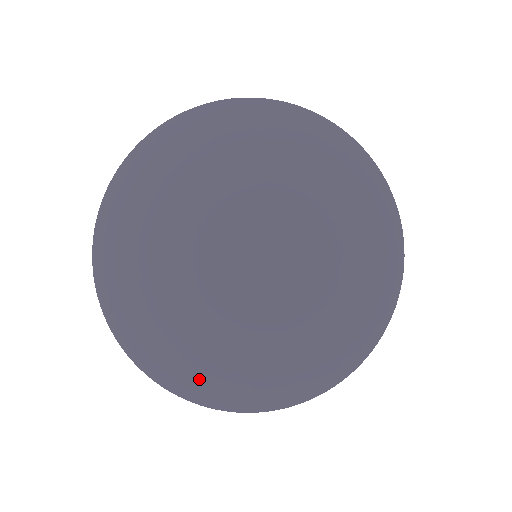
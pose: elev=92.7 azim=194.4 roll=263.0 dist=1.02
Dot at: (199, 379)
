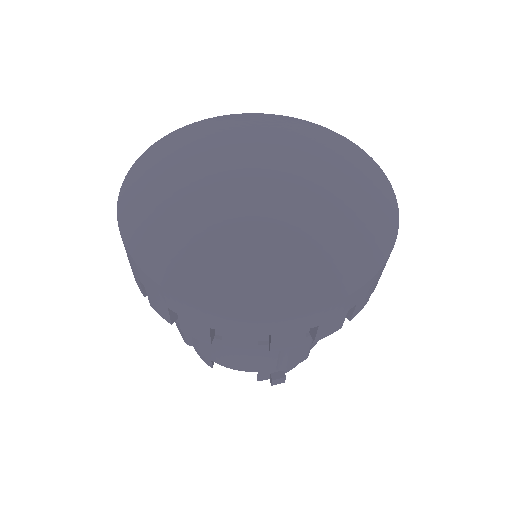
Dot at: (347, 260)
